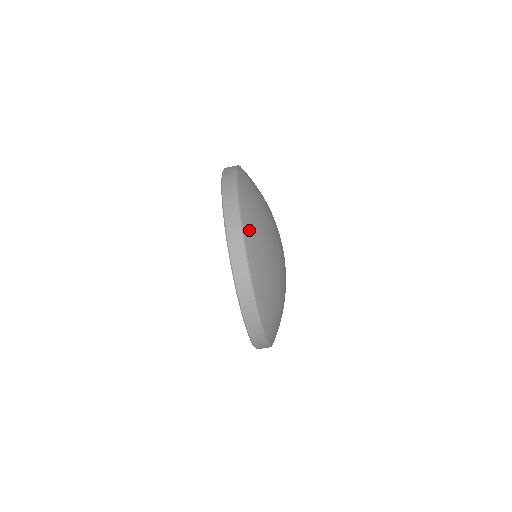
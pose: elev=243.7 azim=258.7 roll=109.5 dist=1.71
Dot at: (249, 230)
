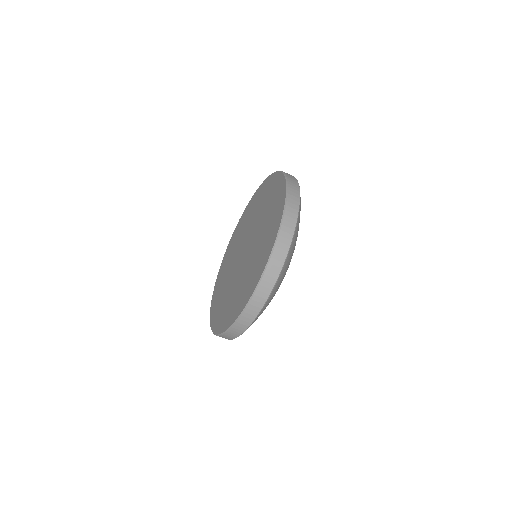
Dot at: (293, 245)
